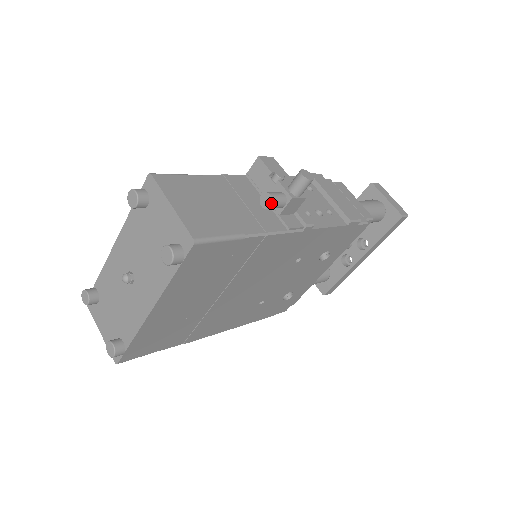
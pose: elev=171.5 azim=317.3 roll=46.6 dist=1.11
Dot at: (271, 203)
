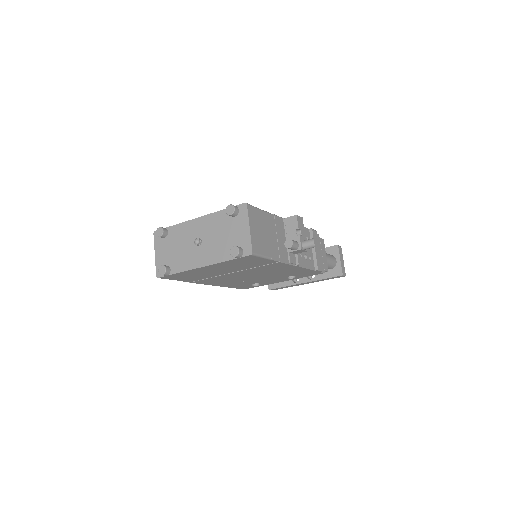
Dot at: (291, 247)
